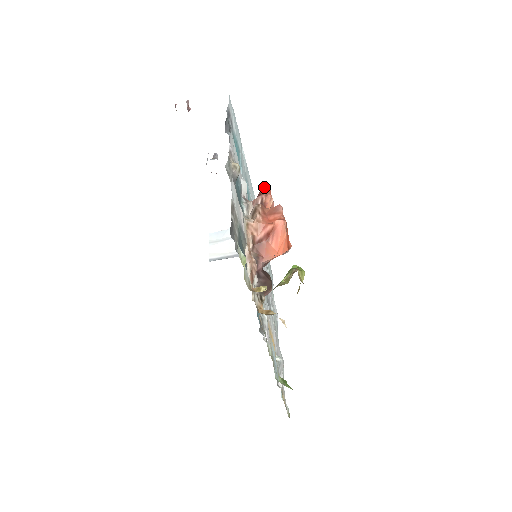
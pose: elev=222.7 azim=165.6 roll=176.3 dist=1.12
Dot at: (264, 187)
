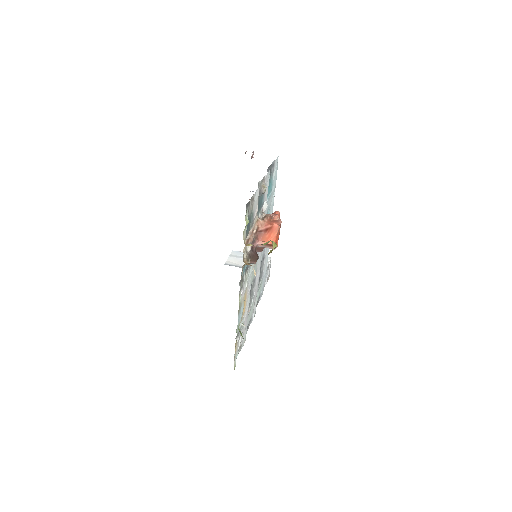
Dot at: (277, 212)
